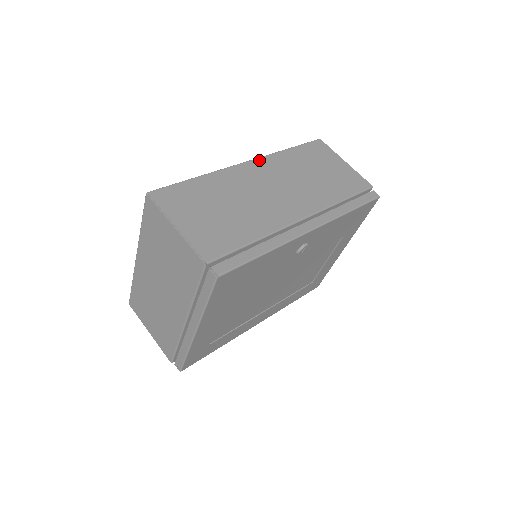
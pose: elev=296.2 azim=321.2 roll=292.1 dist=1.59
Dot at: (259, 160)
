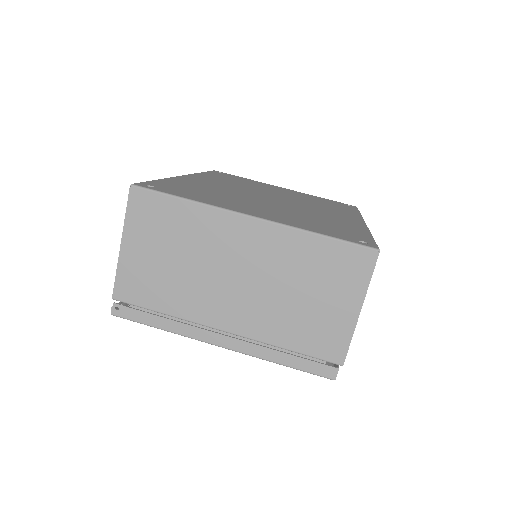
Dot at: occluded
